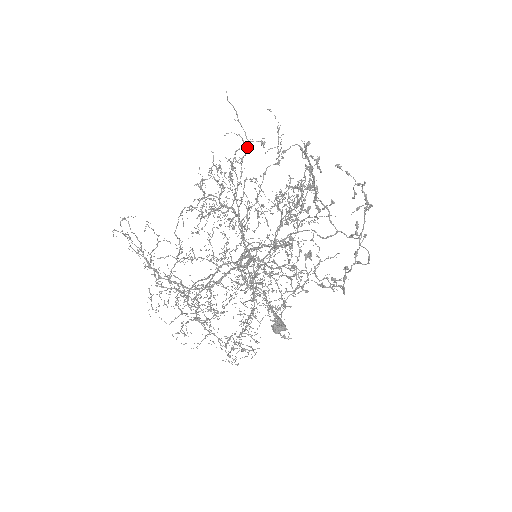
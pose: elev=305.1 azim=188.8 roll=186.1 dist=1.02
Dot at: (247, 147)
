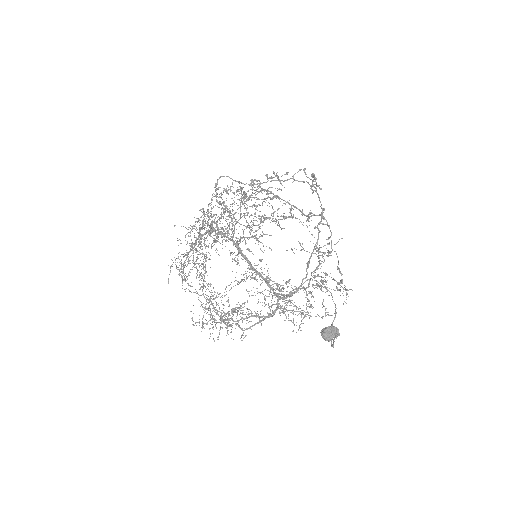
Dot at: occluded
